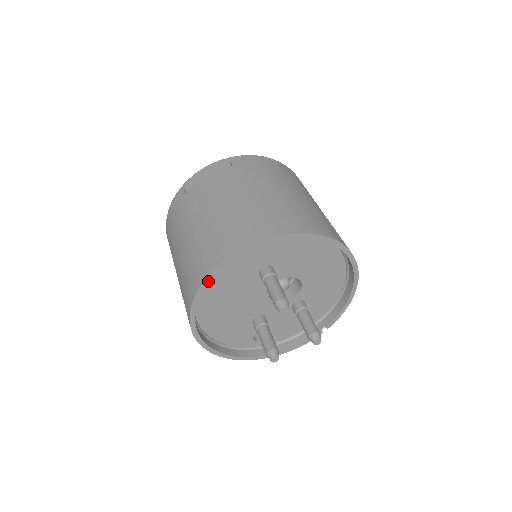
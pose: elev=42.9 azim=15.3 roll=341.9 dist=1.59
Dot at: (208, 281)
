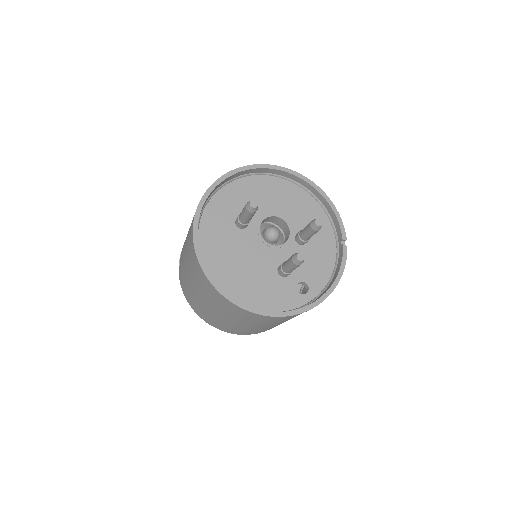
Dot at: (197, 243)
